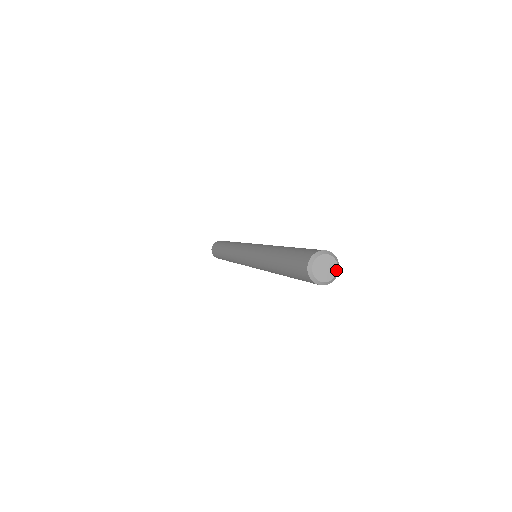
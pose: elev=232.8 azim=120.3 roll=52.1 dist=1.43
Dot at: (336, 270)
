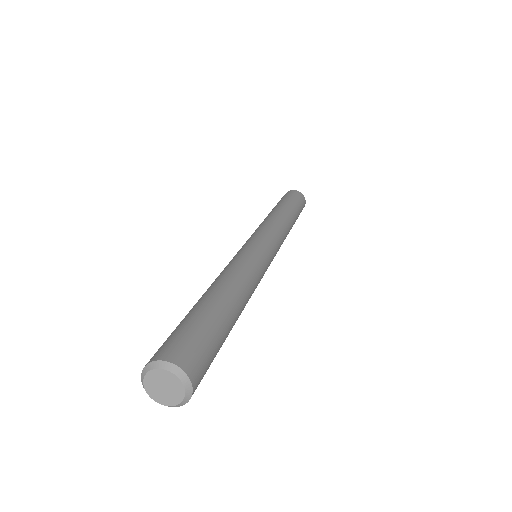
Dot at: (179, 401)
